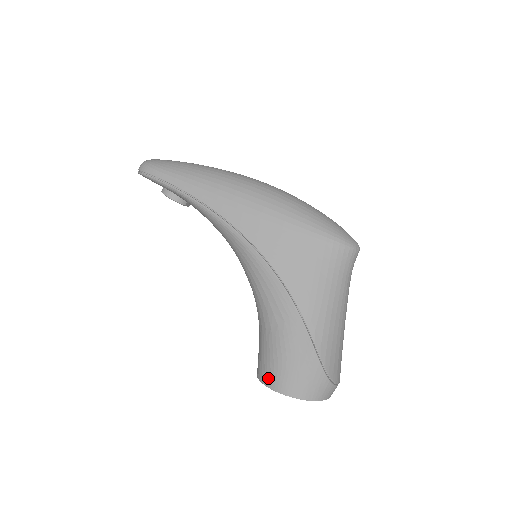
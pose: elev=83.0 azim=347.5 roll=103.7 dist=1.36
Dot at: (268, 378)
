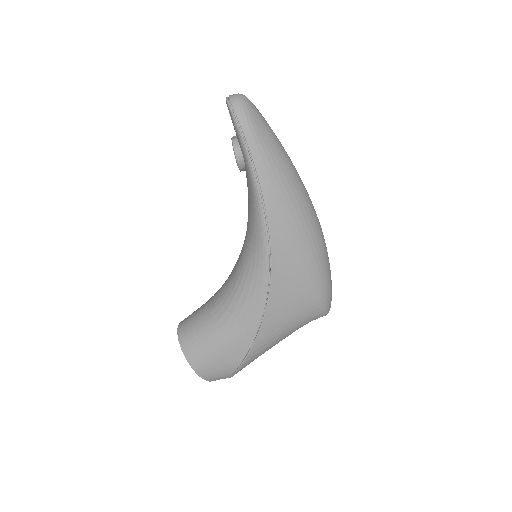
Dot at: (189, 349)
